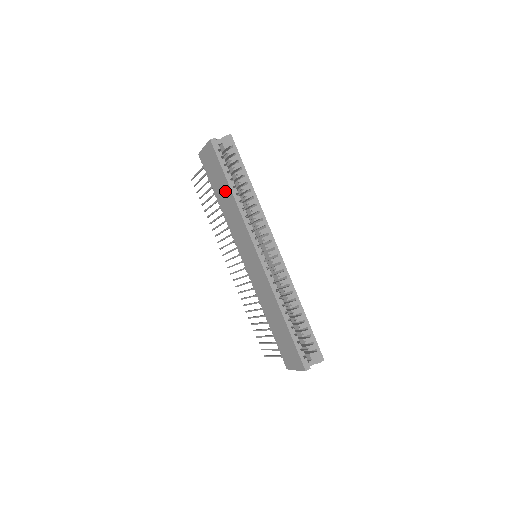
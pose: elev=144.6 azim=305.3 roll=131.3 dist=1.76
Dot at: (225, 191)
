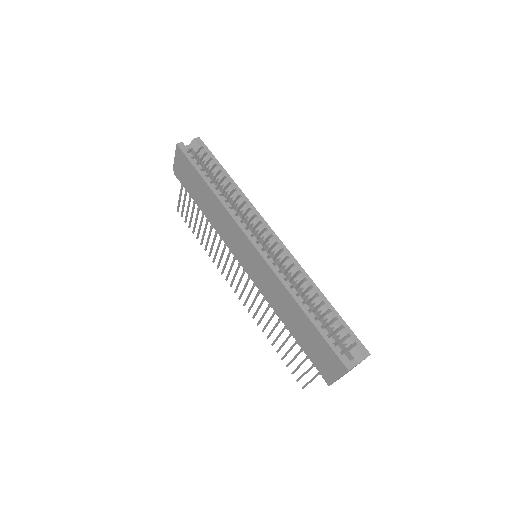
Dot at: (204, 192)
